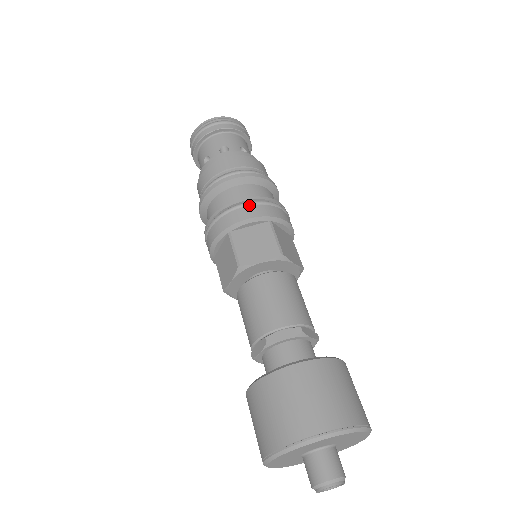
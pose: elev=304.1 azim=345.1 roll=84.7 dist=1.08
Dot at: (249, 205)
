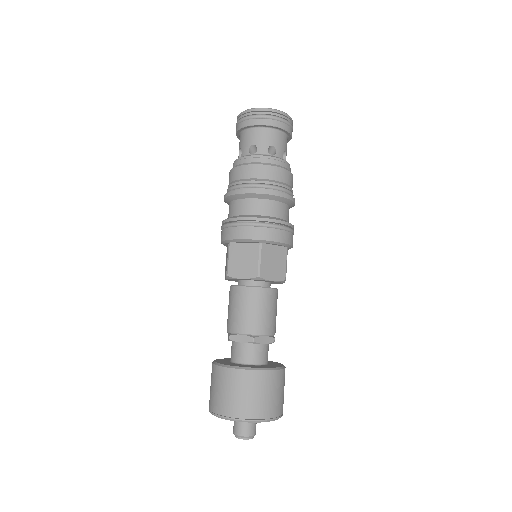
Dot at: (246, 225)
